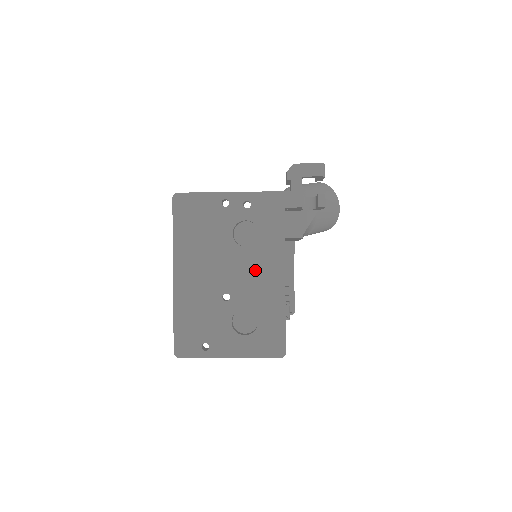
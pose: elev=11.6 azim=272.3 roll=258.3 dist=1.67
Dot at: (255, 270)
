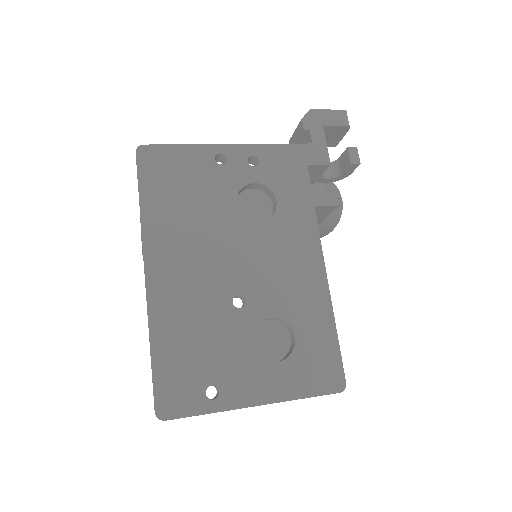
Dot at: (278, 255)
